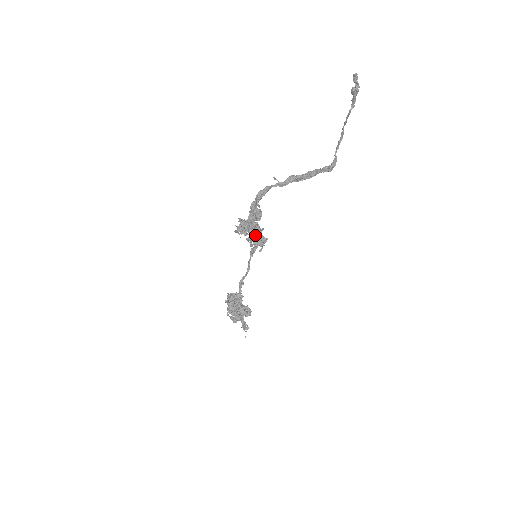
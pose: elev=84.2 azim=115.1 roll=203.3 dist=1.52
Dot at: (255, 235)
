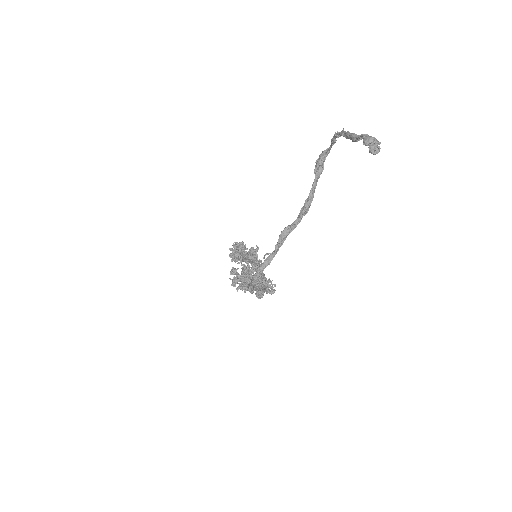
Dot at: occluded
